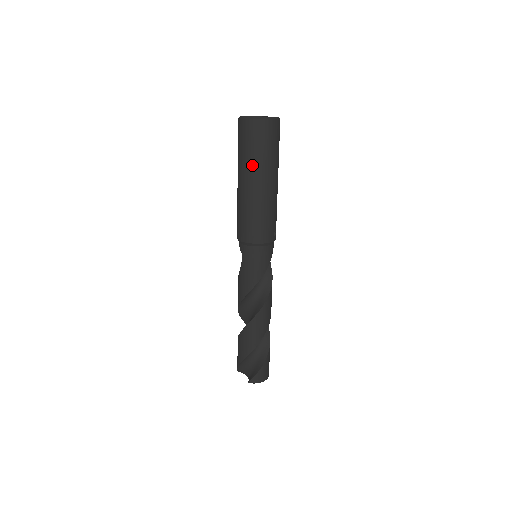
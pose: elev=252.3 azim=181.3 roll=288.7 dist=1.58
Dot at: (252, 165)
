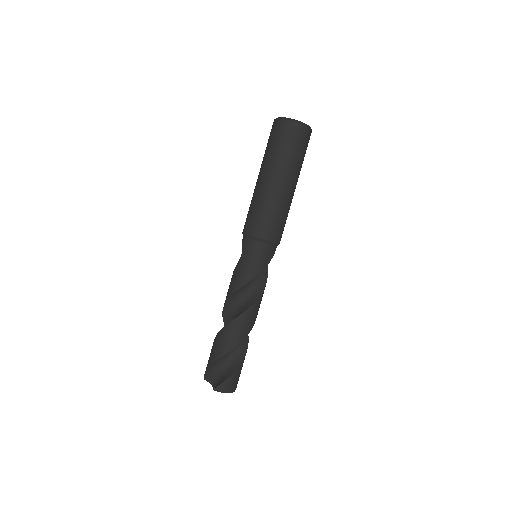
Dot at: (277, 161)
